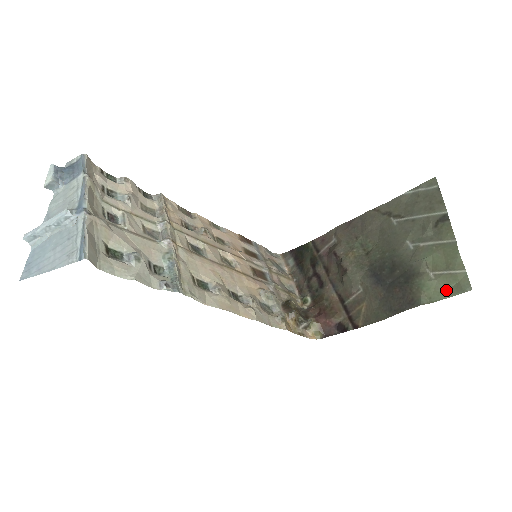
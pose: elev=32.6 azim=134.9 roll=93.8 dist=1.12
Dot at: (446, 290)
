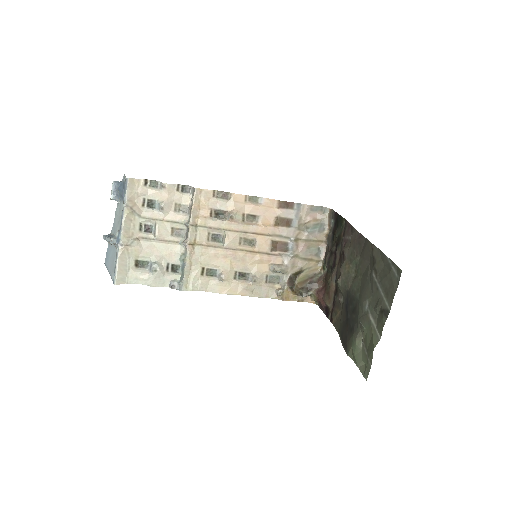
Dot at: (361, 362)
